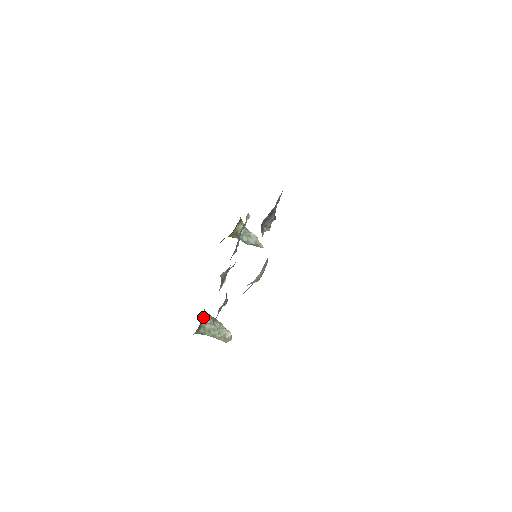
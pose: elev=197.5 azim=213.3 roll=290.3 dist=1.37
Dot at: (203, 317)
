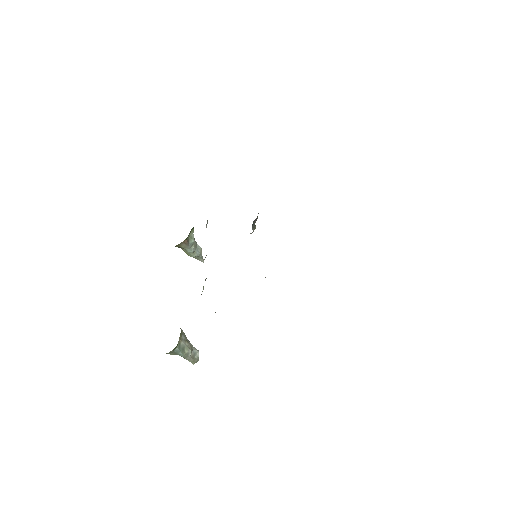
Dot at: (181, 331)
